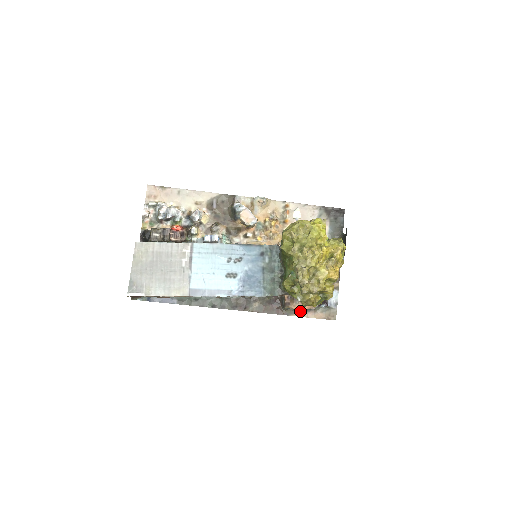
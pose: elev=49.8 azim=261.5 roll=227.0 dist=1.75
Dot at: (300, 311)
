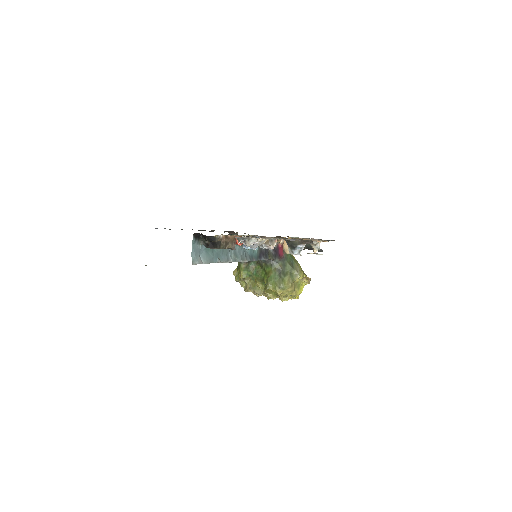
Dot at: occluded
